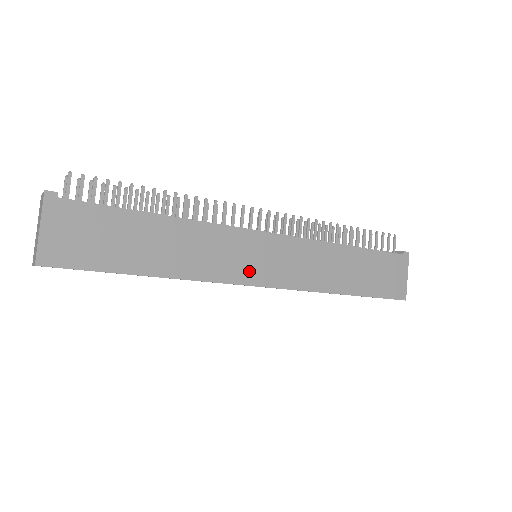
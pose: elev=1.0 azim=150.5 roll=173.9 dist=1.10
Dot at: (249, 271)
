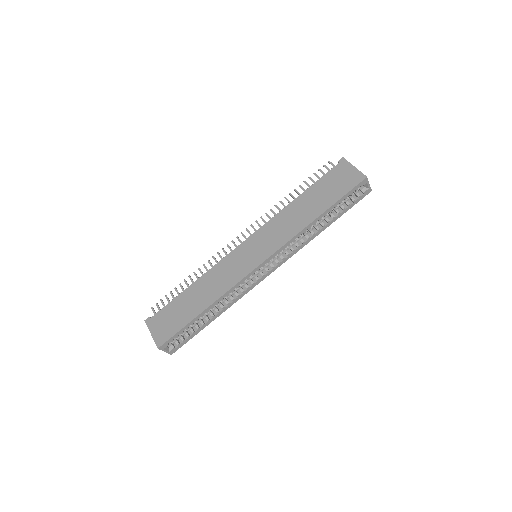
Dot at: (248, 265)
